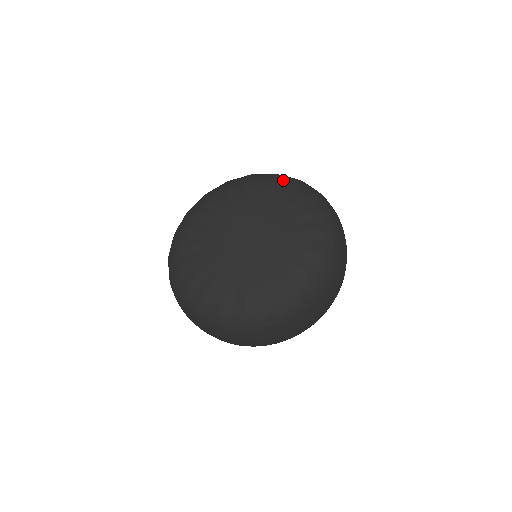
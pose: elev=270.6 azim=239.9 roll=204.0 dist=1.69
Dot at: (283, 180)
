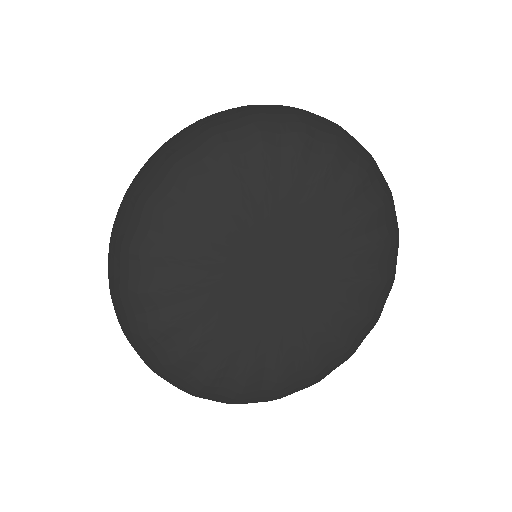
Dot at: (283, 129)
